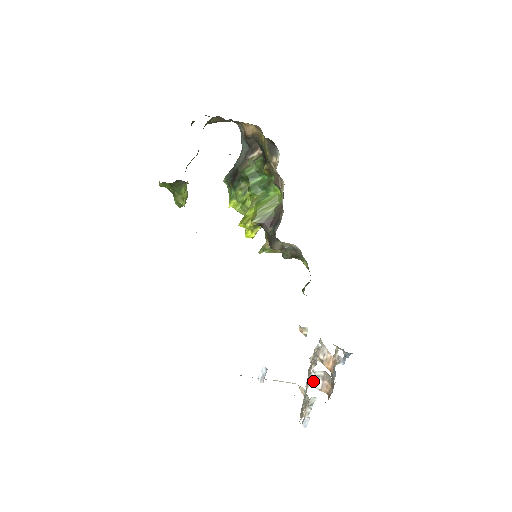
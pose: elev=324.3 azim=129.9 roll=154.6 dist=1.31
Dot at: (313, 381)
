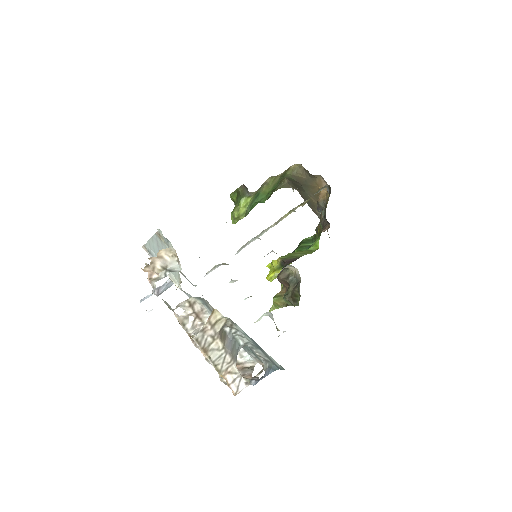
Dot at: occluded
